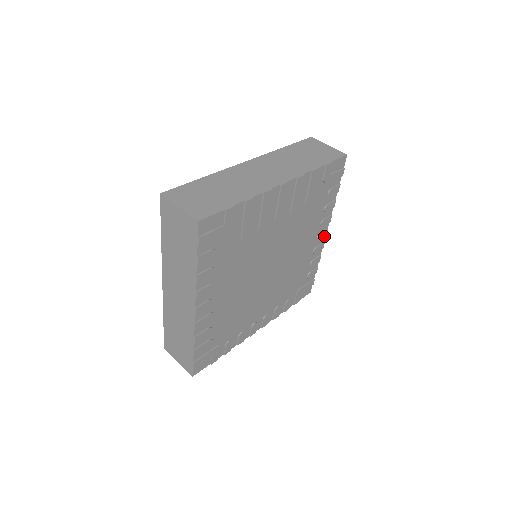
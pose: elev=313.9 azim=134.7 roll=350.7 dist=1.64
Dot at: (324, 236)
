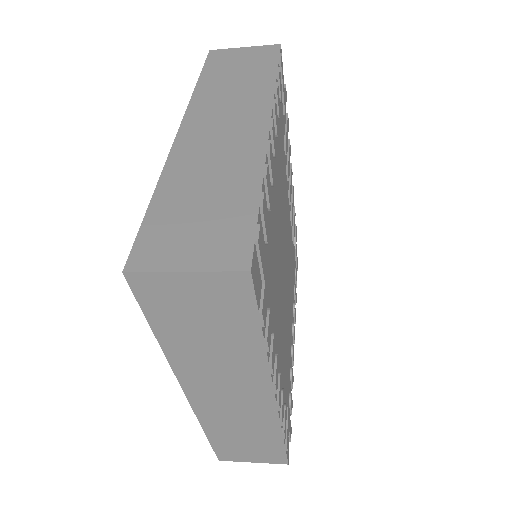
Dot at: (294, 339)
